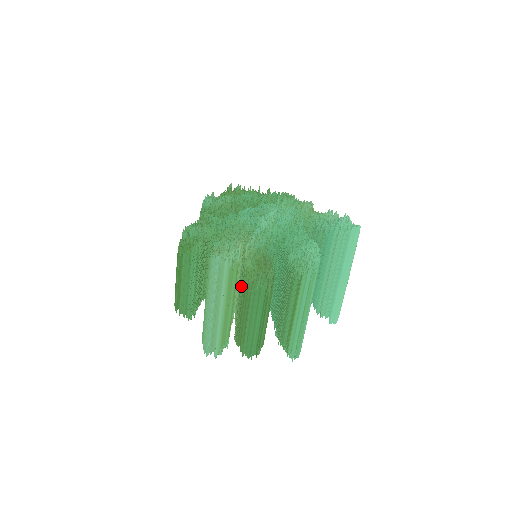
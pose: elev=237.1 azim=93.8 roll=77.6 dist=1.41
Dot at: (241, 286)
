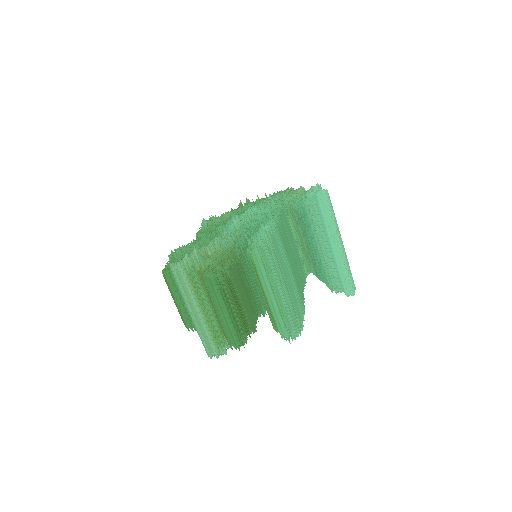
Dot at: occluded
